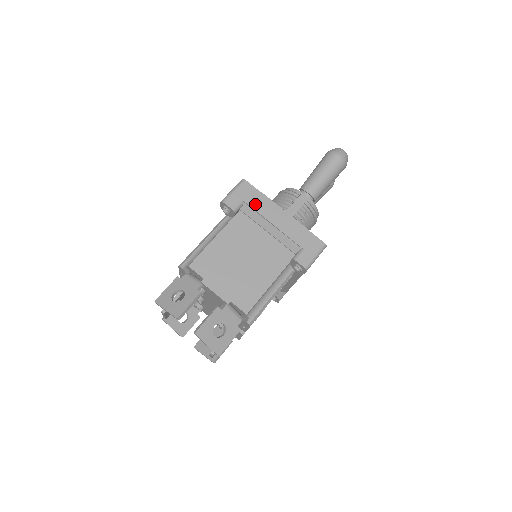
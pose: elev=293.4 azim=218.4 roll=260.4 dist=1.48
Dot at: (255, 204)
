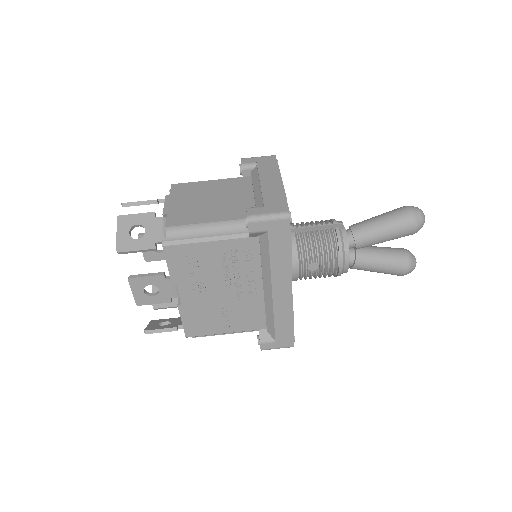
Dot at: (263, 168)
